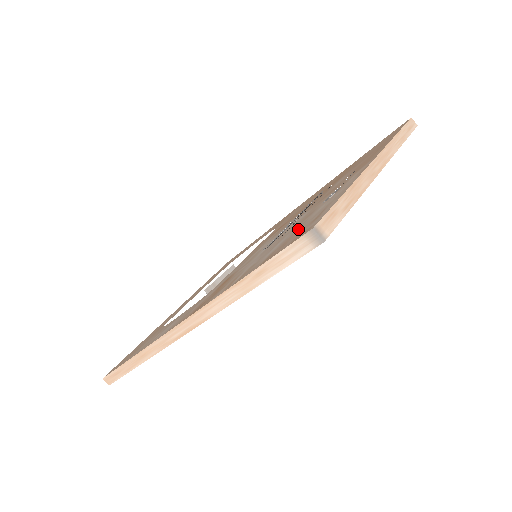
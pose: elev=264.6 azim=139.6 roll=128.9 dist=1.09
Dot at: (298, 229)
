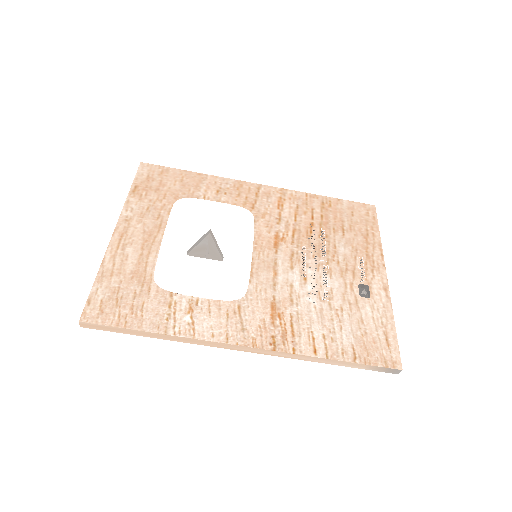
Dot at: (365, 332)
